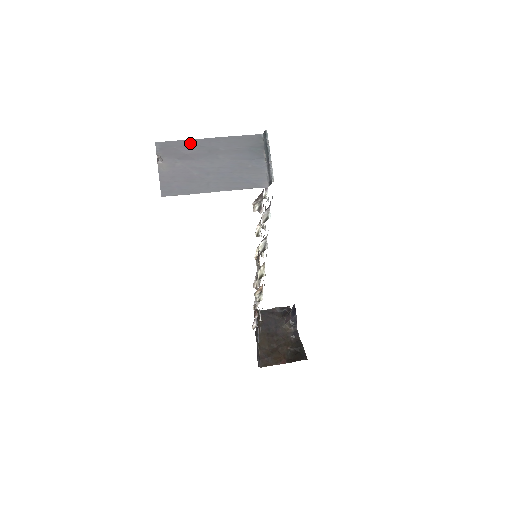
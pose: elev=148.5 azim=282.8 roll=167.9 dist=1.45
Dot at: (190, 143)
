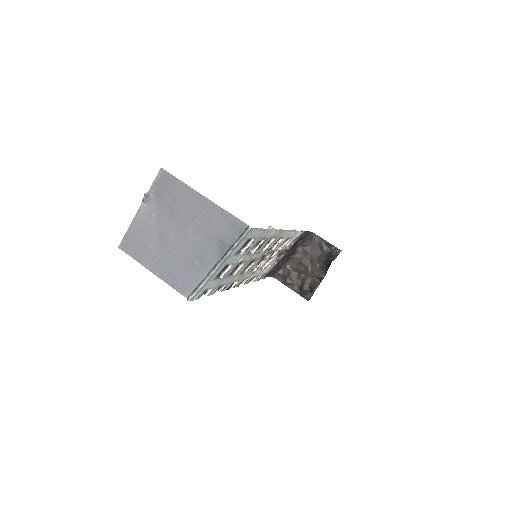
Dot at: (183, 191)
